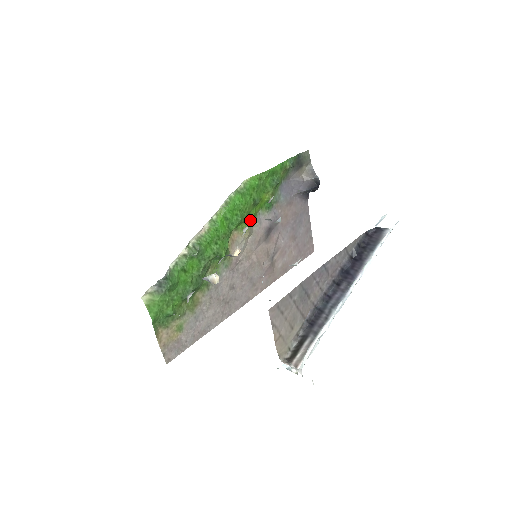
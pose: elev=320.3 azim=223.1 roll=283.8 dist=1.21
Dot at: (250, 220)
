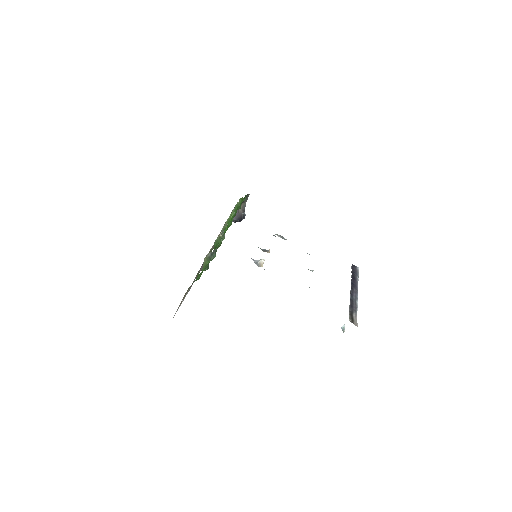
Dot at: occluded
